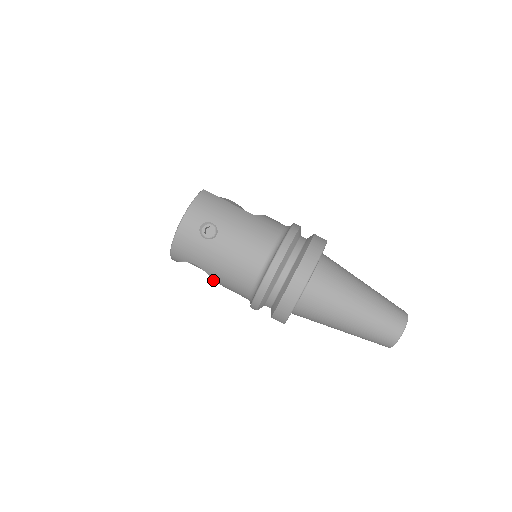
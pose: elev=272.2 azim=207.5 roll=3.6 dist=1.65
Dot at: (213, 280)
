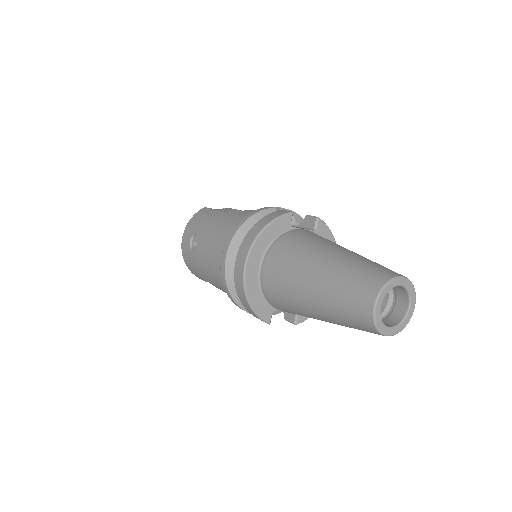
Dot at: occluded
